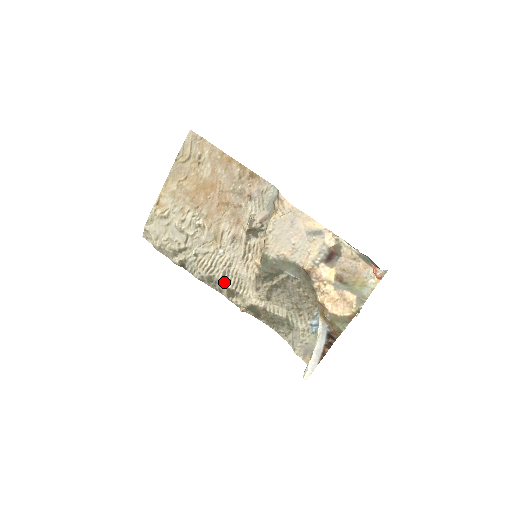
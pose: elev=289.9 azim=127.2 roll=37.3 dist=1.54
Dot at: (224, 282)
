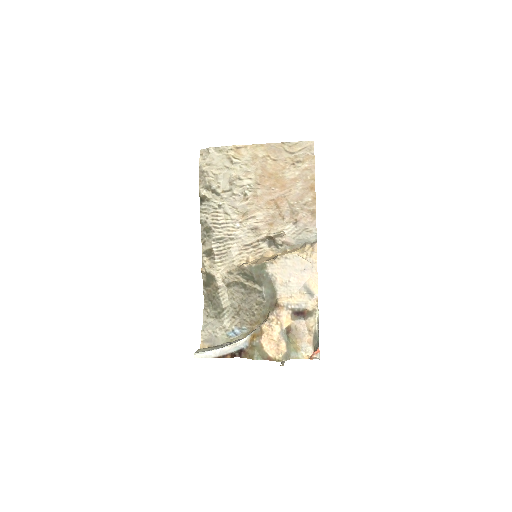
Dot at: (215, 242)
